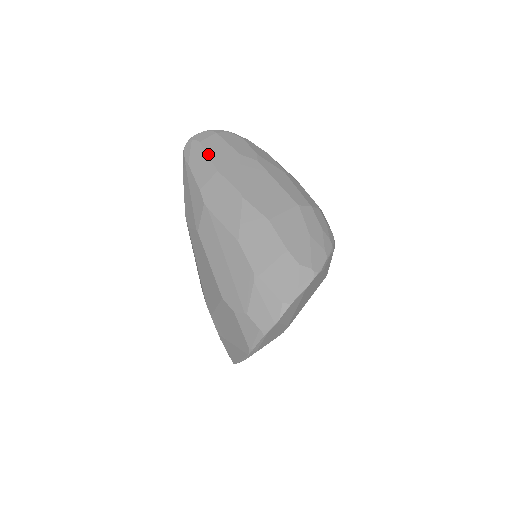
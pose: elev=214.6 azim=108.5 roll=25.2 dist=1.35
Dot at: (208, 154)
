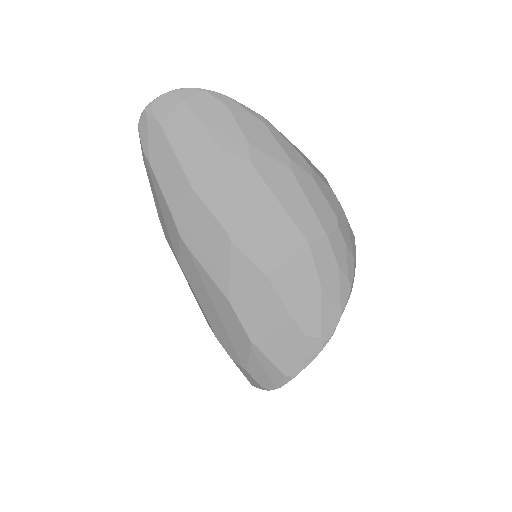
Dot at: (175, 151)
